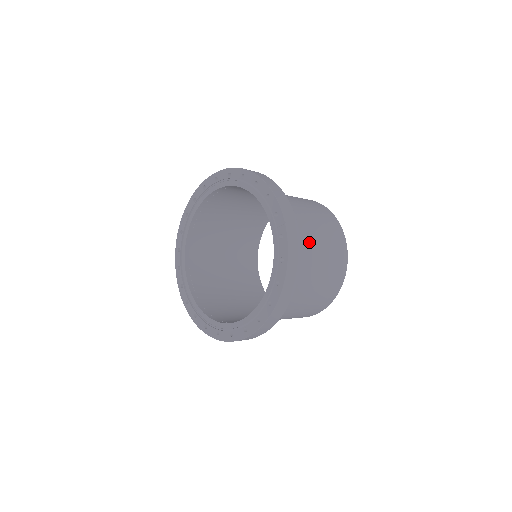
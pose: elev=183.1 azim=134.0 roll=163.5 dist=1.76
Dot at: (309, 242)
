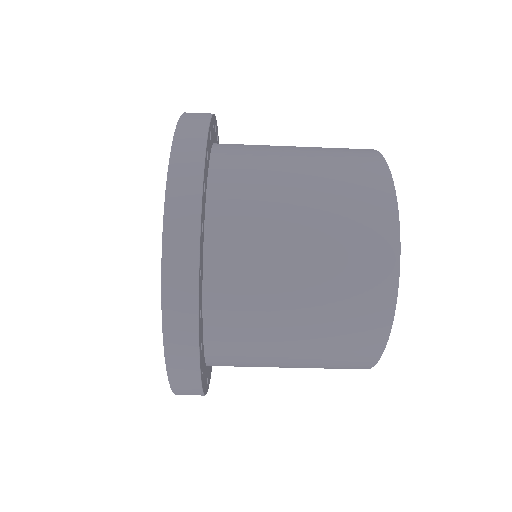
Dot at: occluded
